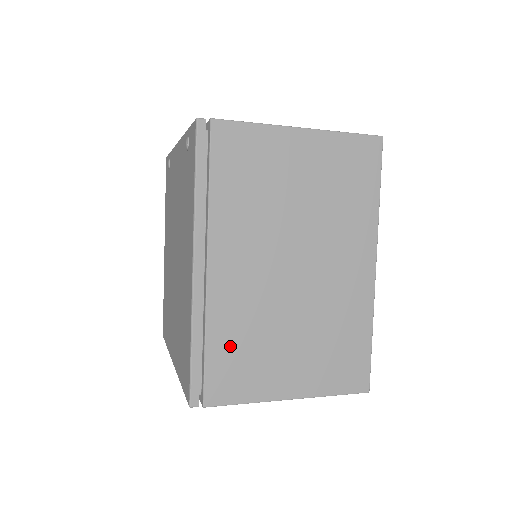
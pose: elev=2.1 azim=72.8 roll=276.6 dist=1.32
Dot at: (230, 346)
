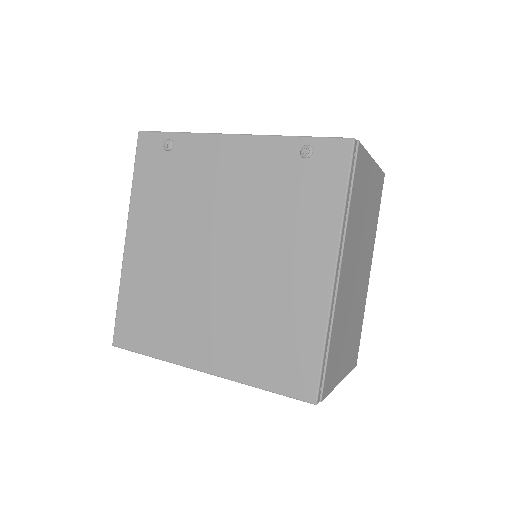
Dot at: (335, 343)
